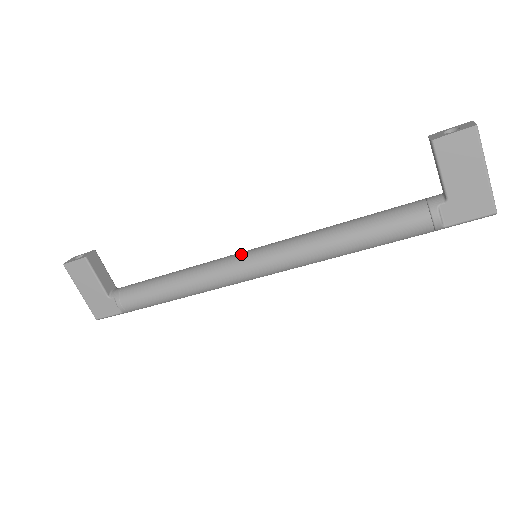
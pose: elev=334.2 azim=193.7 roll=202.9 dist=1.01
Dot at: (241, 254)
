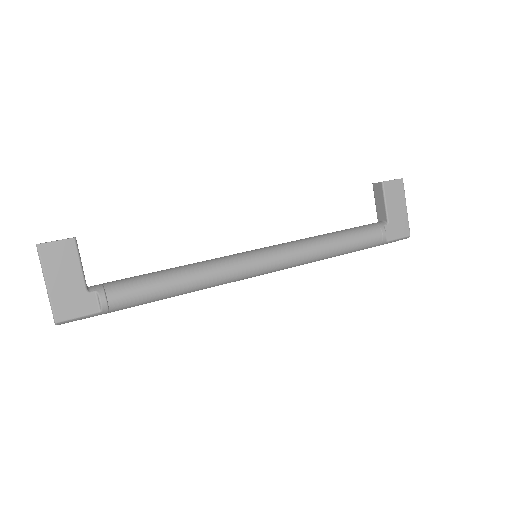
Dot at: (246, 252)
